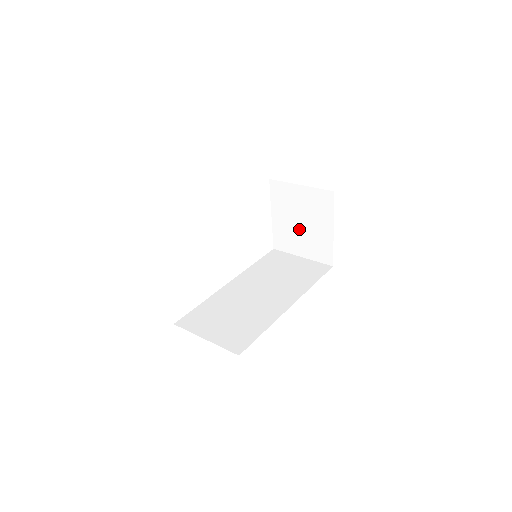
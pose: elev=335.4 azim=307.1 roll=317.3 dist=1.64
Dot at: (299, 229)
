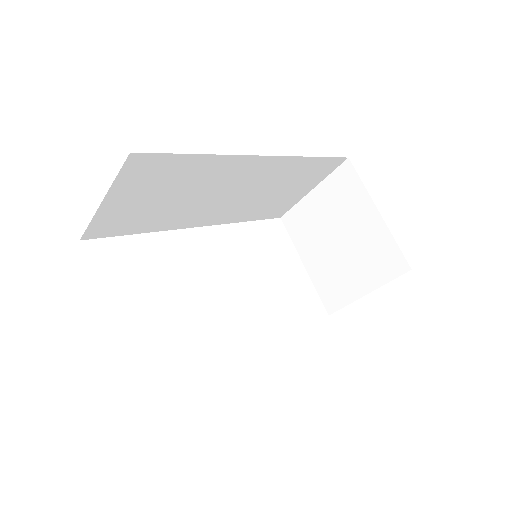
Dot at: (341, 253)
